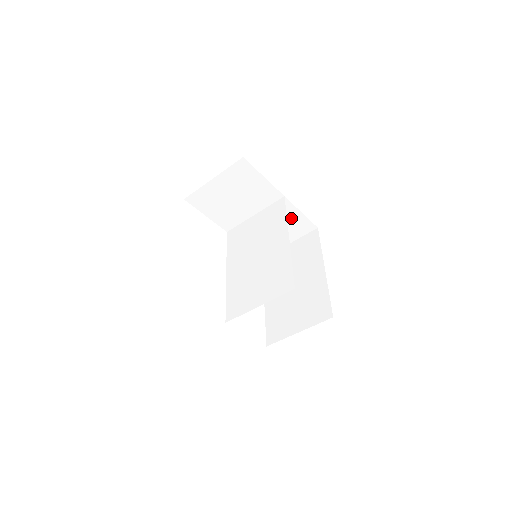
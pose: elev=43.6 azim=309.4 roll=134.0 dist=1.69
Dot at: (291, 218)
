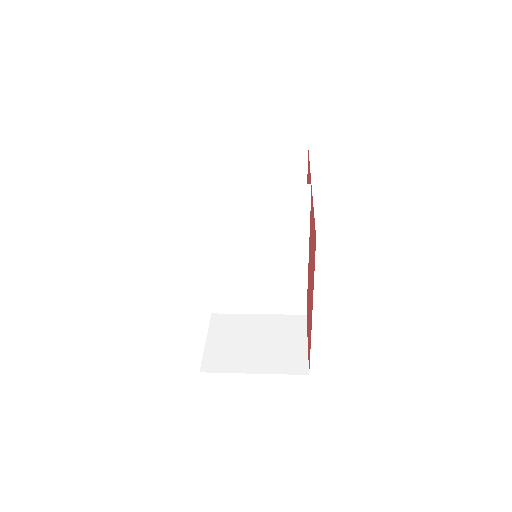
Dot at: occluded
